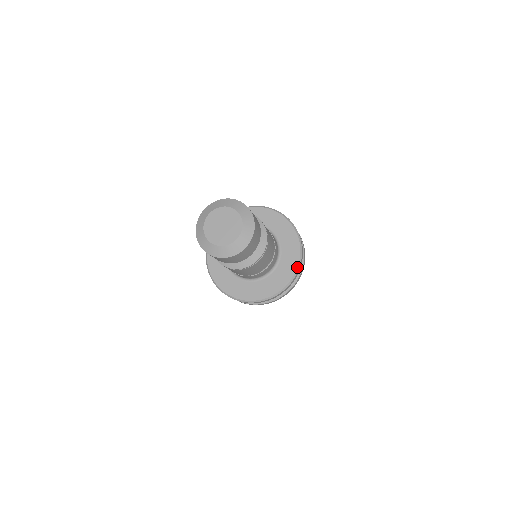
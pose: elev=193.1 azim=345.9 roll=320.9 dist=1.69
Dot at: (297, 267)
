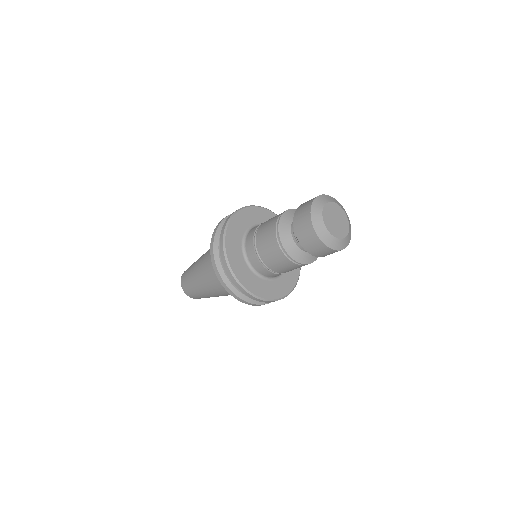
Dot at: (282, 297)
